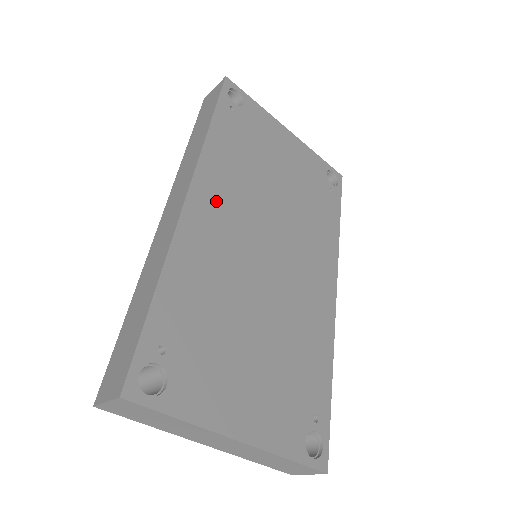
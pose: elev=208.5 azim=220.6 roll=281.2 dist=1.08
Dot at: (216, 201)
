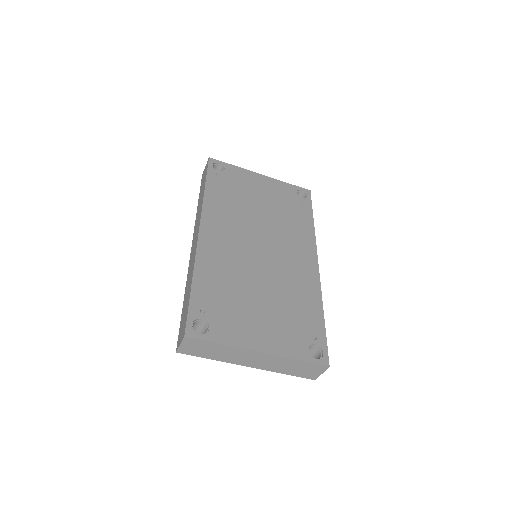
Dot at: (218, 230)
